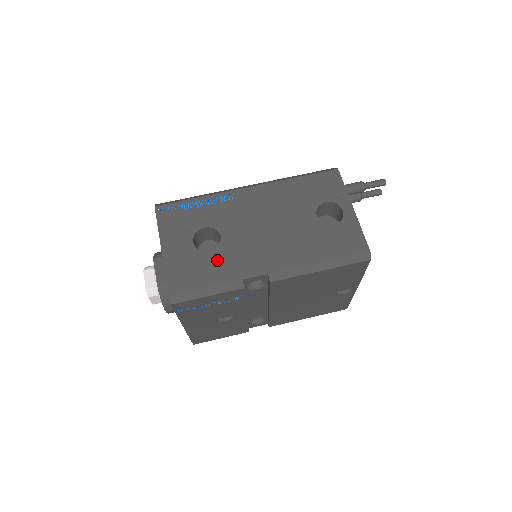
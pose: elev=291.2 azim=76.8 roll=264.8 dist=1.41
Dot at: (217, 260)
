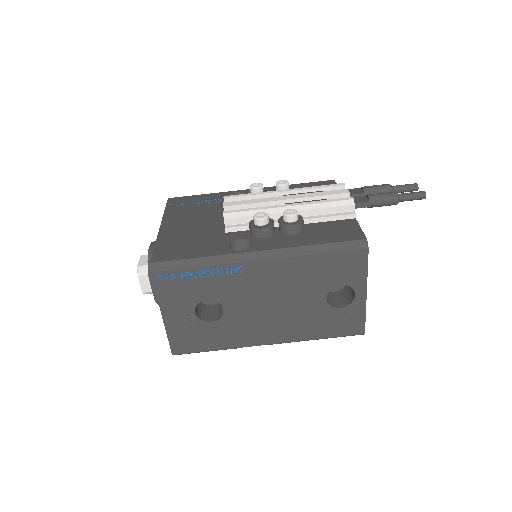
Dot at: (218, 331)
